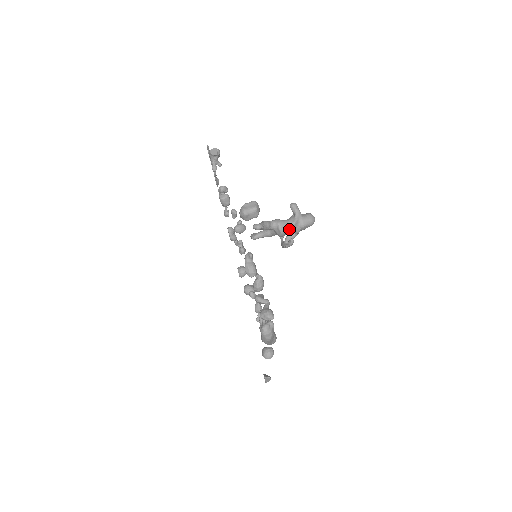
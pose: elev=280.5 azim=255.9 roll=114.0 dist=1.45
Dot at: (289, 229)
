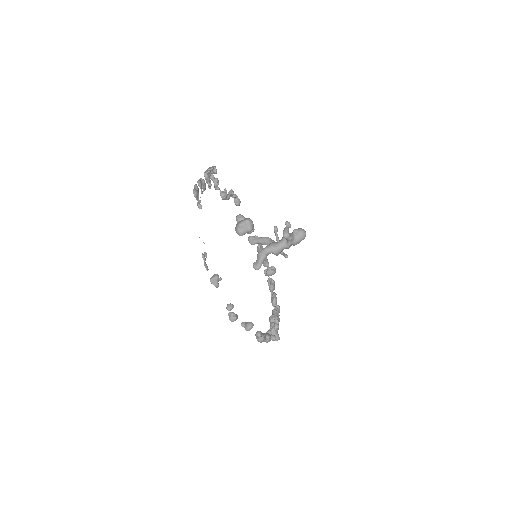
Dot at: (283, 249)
